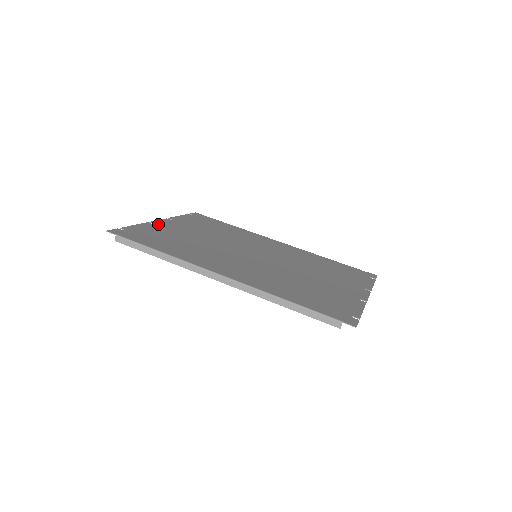
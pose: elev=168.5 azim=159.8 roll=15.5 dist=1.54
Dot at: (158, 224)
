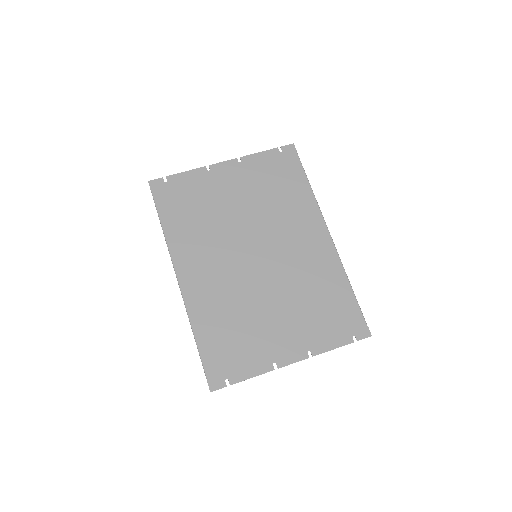
Dot at: (213, 172)
